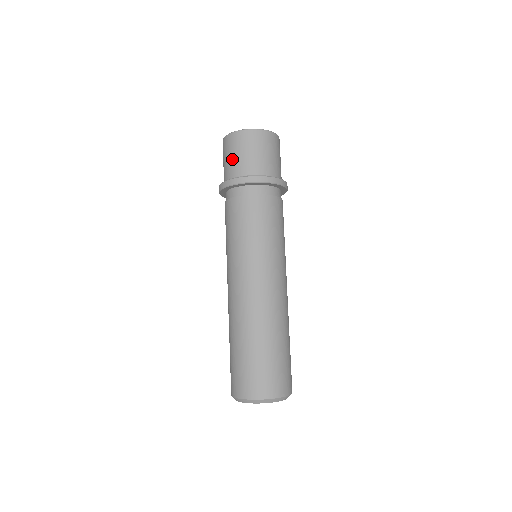
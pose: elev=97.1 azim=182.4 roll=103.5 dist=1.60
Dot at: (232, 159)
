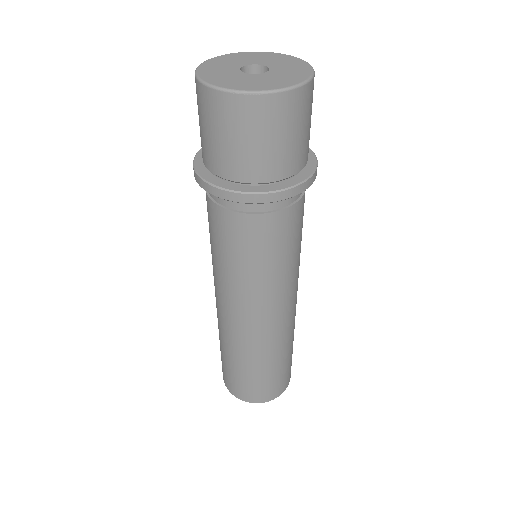
Dot at: (204, 136)
